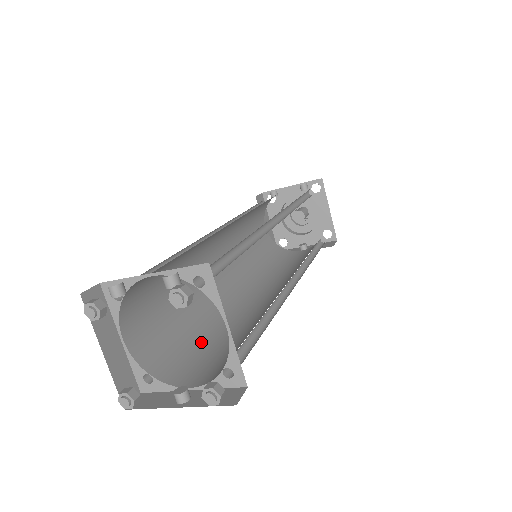
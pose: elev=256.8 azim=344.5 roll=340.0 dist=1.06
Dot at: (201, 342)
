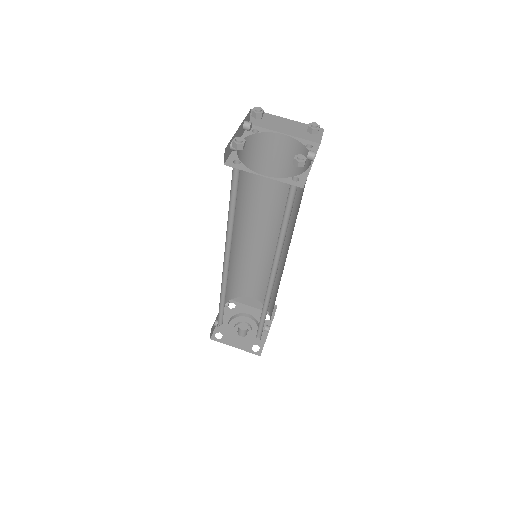
Dot at: occluded
